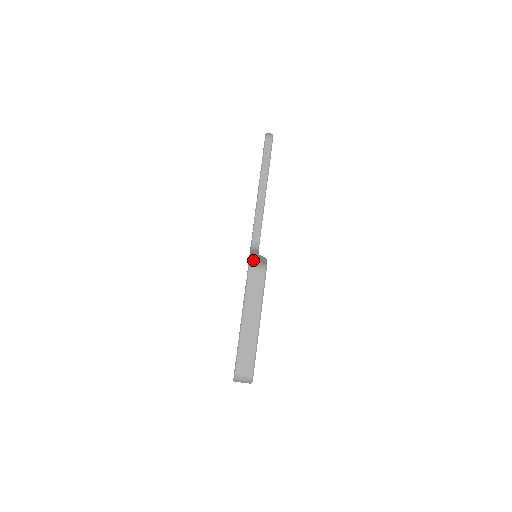
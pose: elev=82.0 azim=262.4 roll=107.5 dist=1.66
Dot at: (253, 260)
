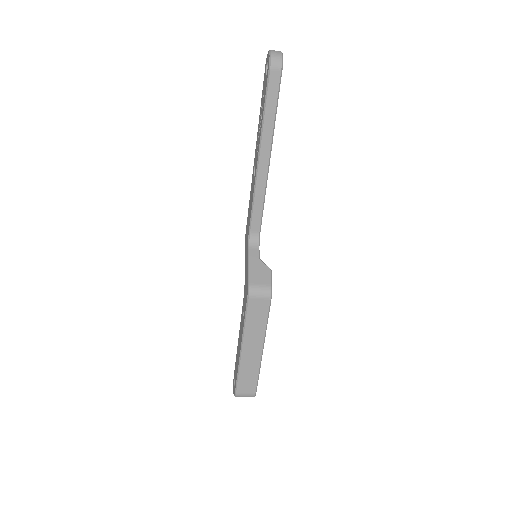
Dot at: (254, 281)
